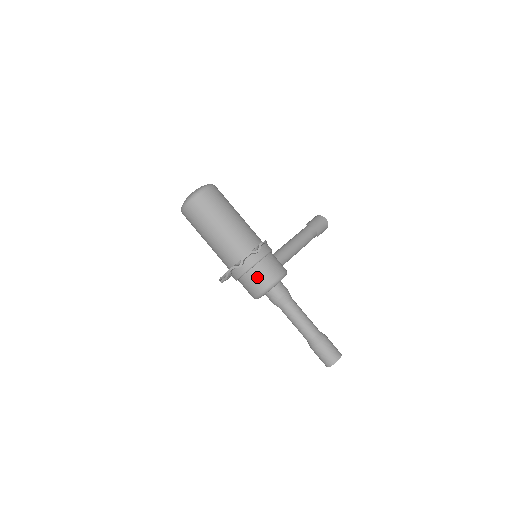
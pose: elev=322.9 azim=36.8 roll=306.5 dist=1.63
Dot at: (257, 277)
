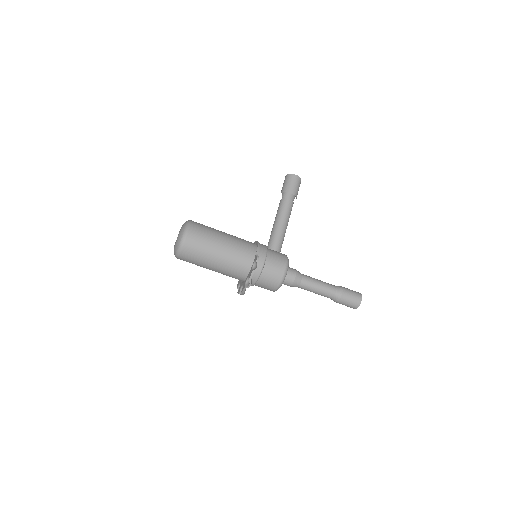
Dot at: (267, 281)
